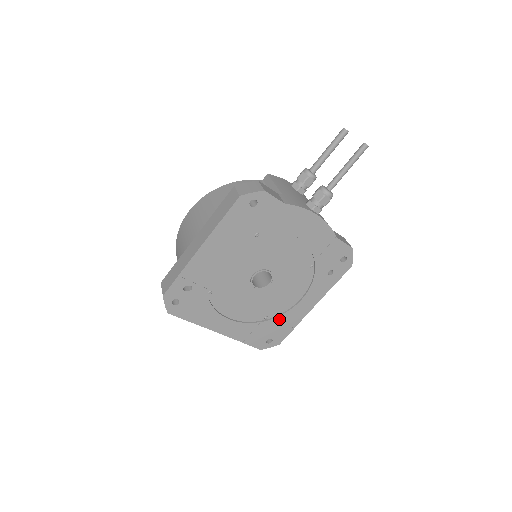
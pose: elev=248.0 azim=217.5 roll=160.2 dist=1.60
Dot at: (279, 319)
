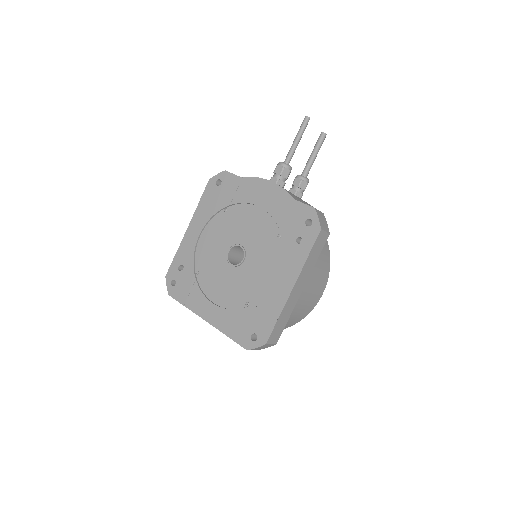
Dot at: (259, 305)
